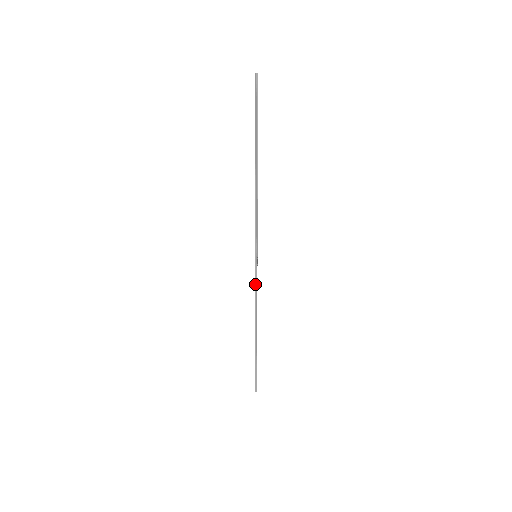
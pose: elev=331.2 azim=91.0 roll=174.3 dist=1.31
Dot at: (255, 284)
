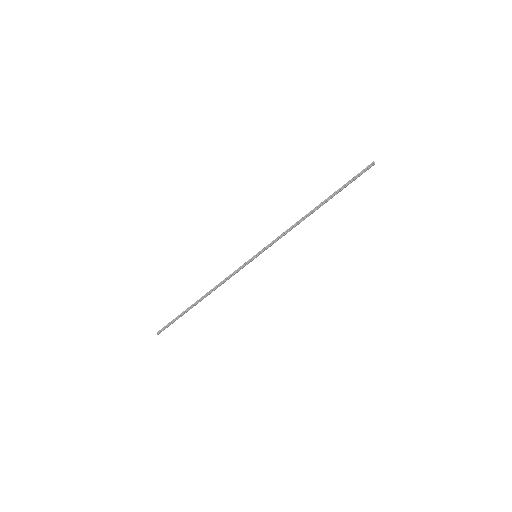
Dot at: (236, 271)
